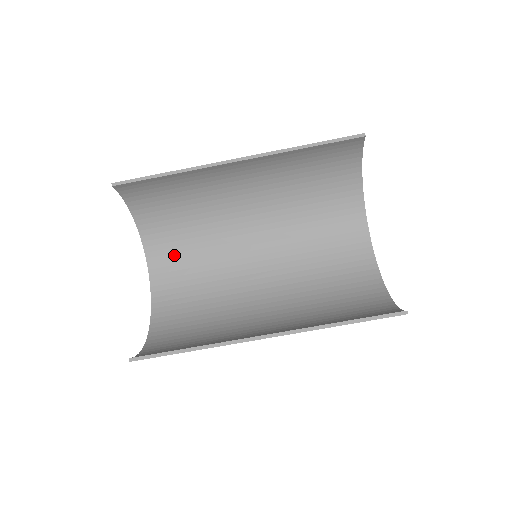
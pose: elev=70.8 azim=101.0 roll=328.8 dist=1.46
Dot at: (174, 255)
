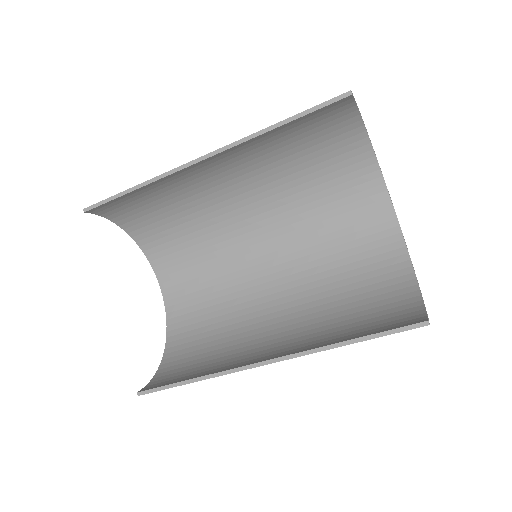
Dot at: (178, 260)
